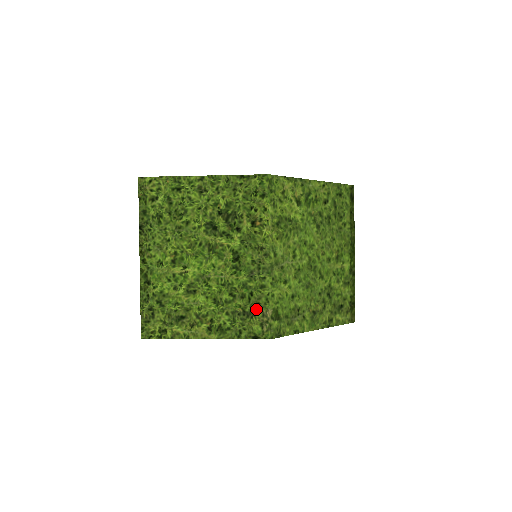
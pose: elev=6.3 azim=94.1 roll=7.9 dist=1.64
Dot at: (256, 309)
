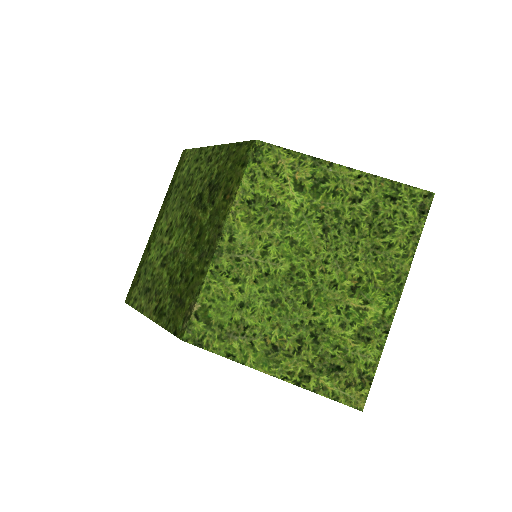
Dot at: (188, 298)
